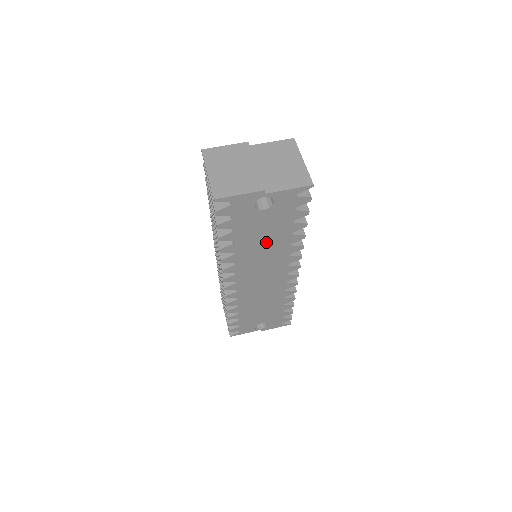
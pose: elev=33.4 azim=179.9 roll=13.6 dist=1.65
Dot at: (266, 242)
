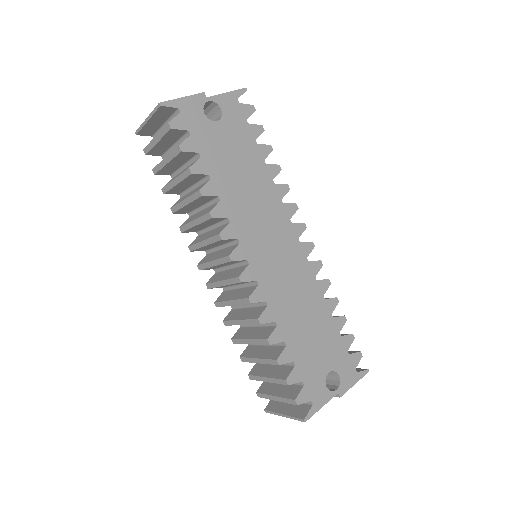
Dot at: (245, 177)
